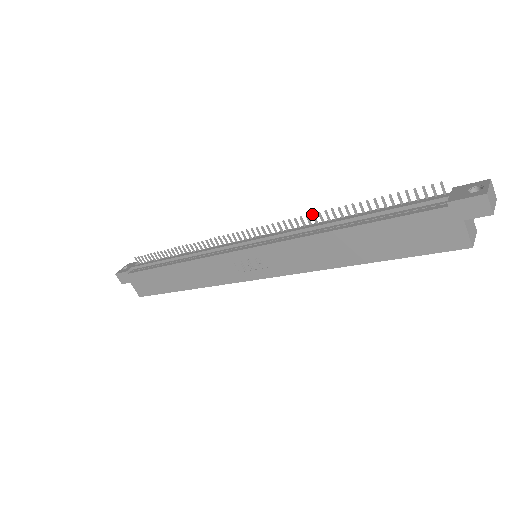
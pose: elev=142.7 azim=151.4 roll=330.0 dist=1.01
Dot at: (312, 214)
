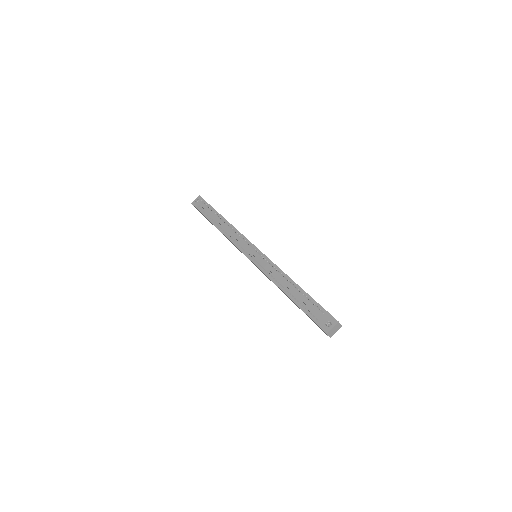
Dot at: (276, 269)
